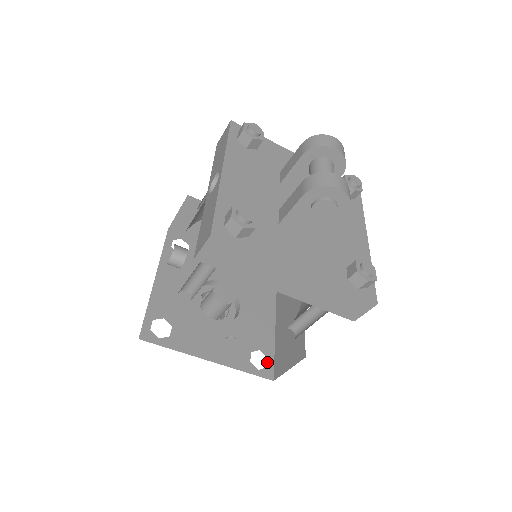
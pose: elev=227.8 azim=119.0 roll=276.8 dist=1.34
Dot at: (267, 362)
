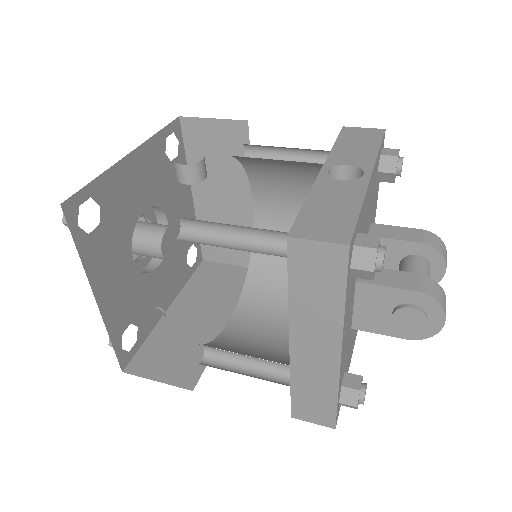
Dot at: (133, 346)
